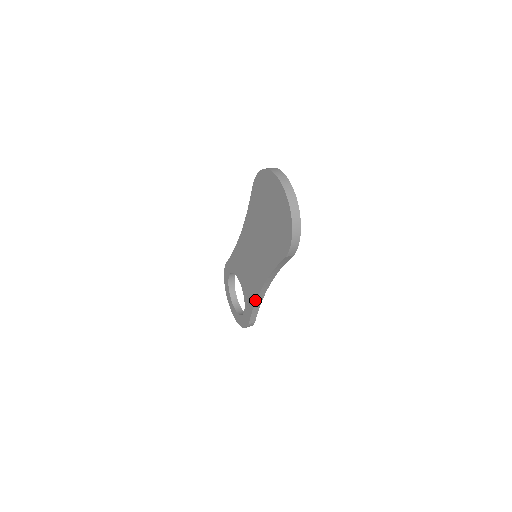
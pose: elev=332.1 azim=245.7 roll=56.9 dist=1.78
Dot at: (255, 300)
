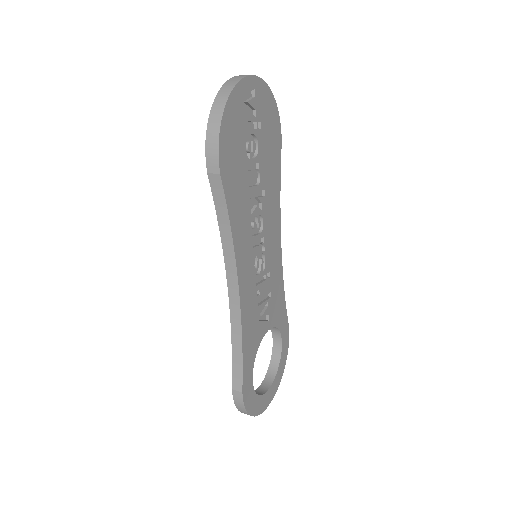
Dot at: (231, 325)
